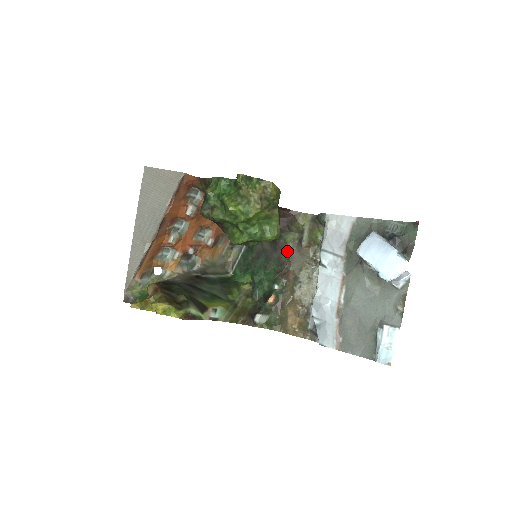
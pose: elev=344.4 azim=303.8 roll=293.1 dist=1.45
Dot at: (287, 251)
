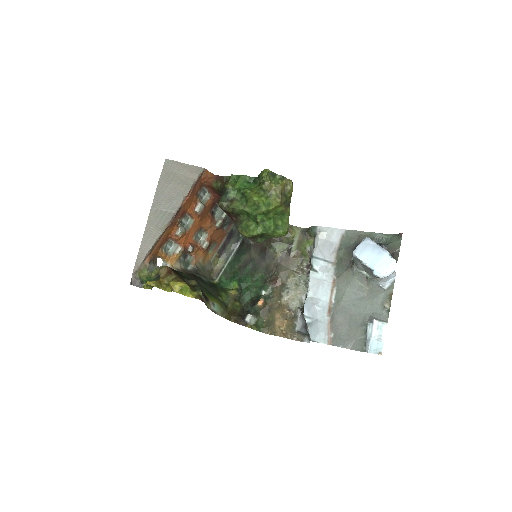
Dot at: (276, 260)
